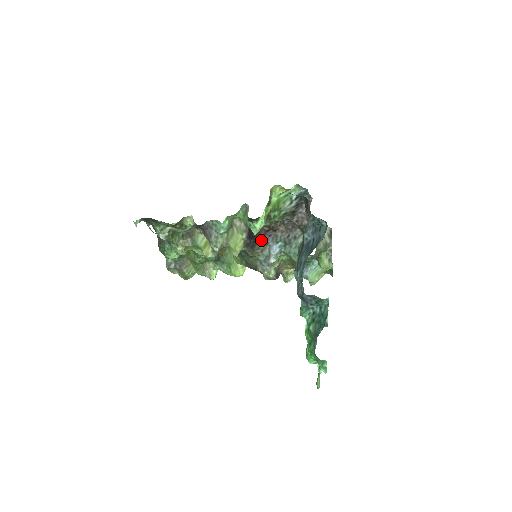
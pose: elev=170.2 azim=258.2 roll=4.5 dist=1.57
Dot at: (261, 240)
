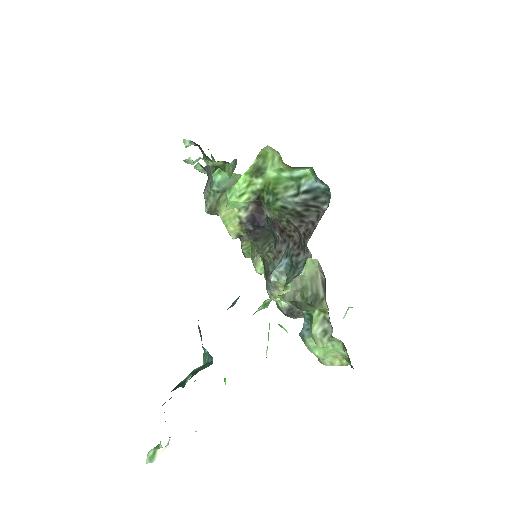
Dot at: (277, 241)
